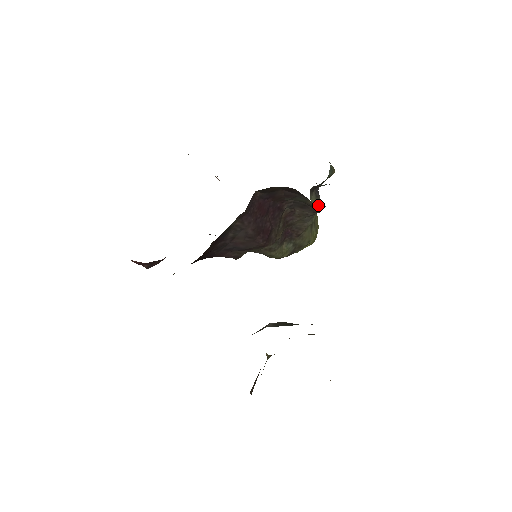
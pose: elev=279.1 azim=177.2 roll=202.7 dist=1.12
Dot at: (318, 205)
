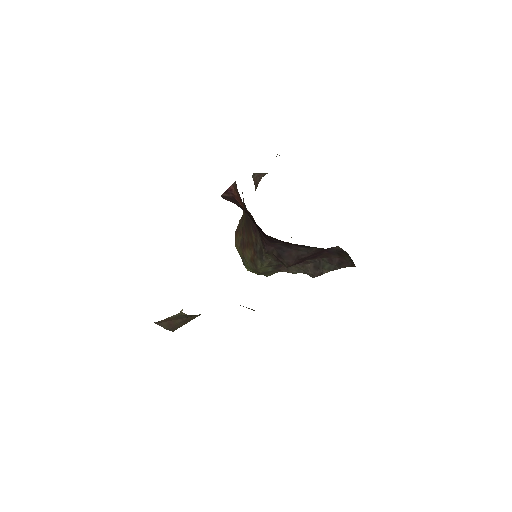
Dot at: occluded
